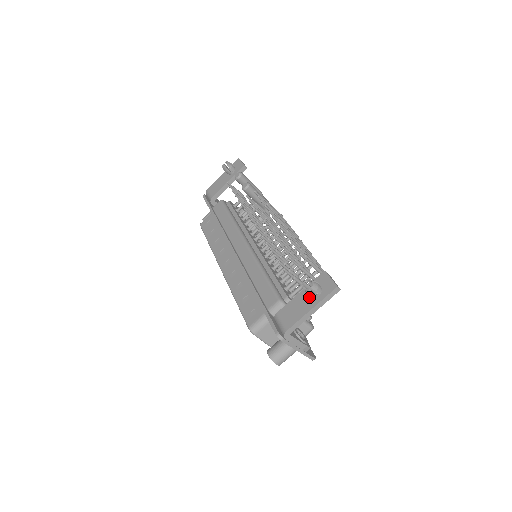
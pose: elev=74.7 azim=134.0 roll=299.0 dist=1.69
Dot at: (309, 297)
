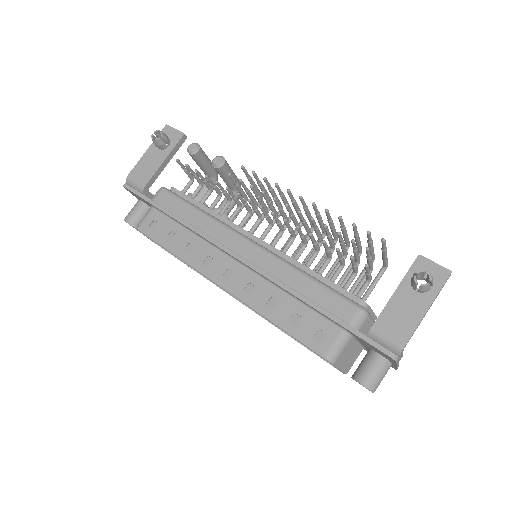
Dot at: (415, 294)
